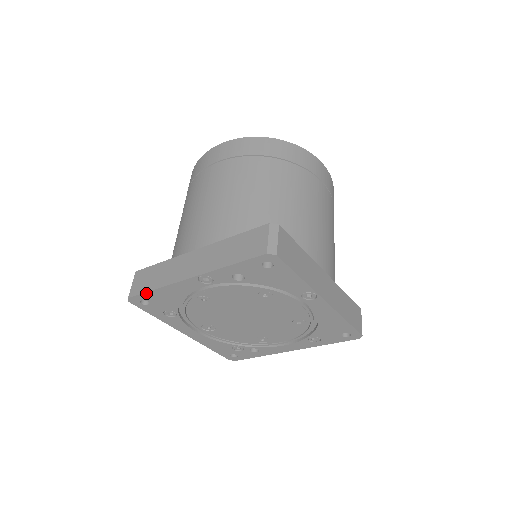
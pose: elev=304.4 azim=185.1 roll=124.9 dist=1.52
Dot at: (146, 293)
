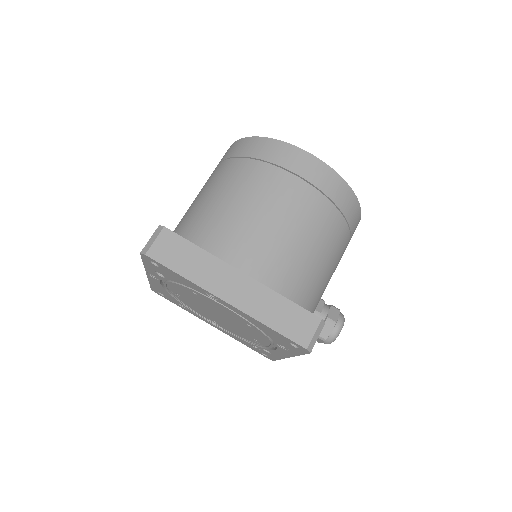
Dot at: (151, 286)
